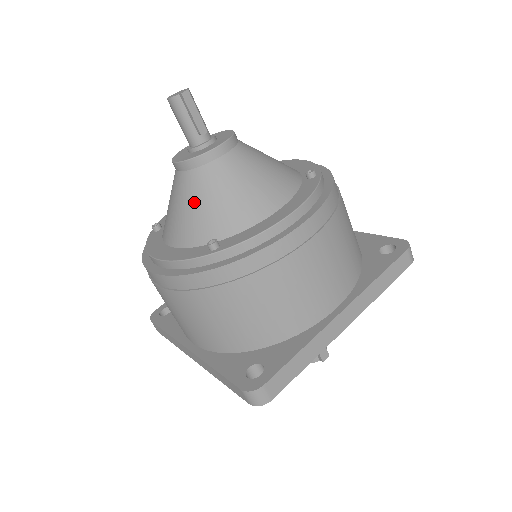
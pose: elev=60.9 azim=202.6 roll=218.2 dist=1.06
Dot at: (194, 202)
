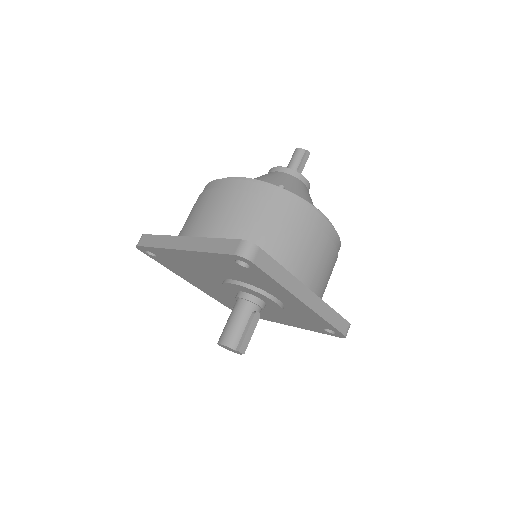
Dot at: (277, 179)
